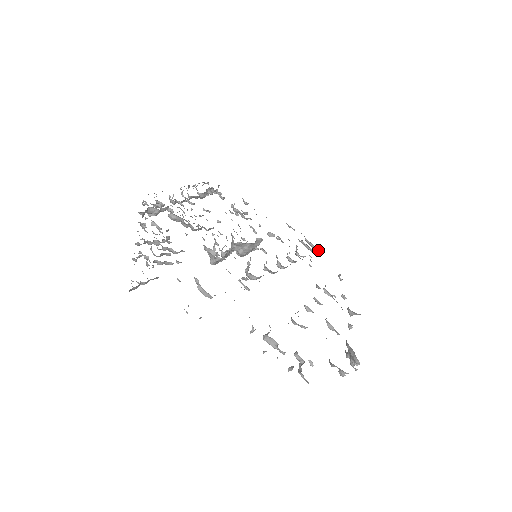
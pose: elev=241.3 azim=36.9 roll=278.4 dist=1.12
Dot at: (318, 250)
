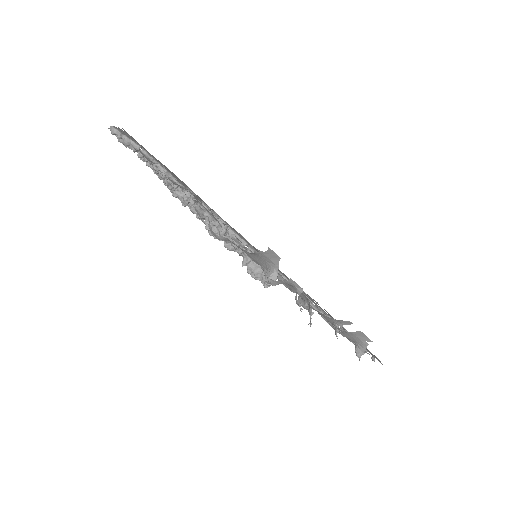
Dot at: occluded
